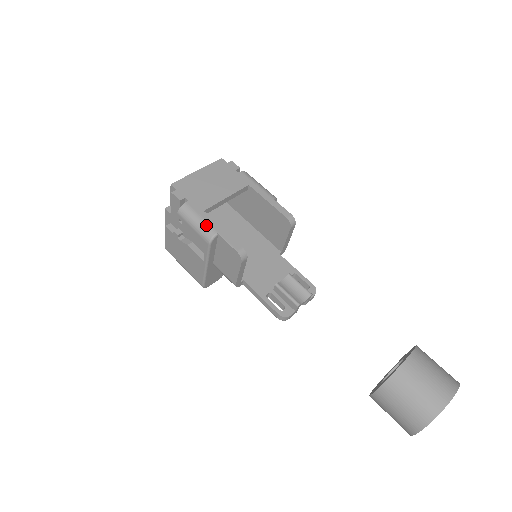
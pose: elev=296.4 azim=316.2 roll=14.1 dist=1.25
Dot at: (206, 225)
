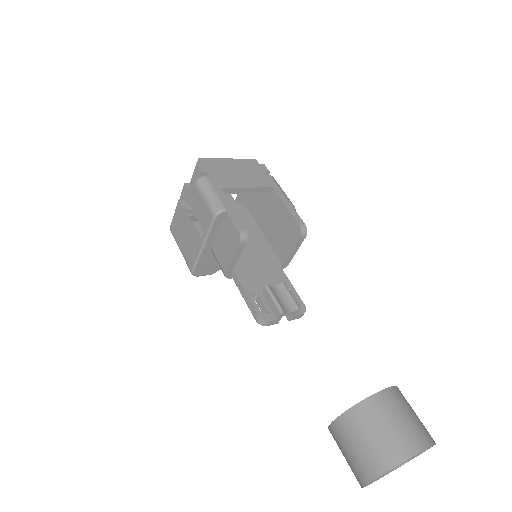
Dot at: (218, 199)
